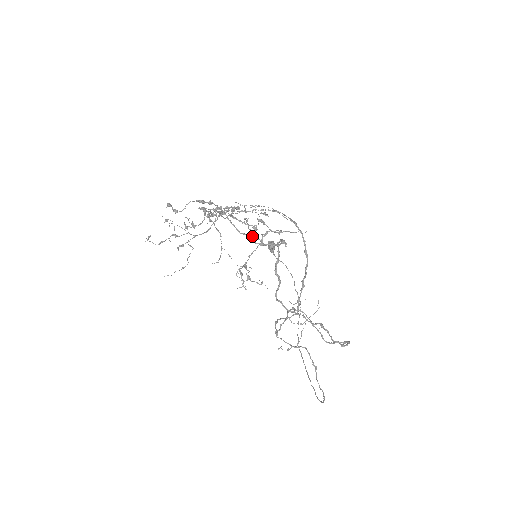
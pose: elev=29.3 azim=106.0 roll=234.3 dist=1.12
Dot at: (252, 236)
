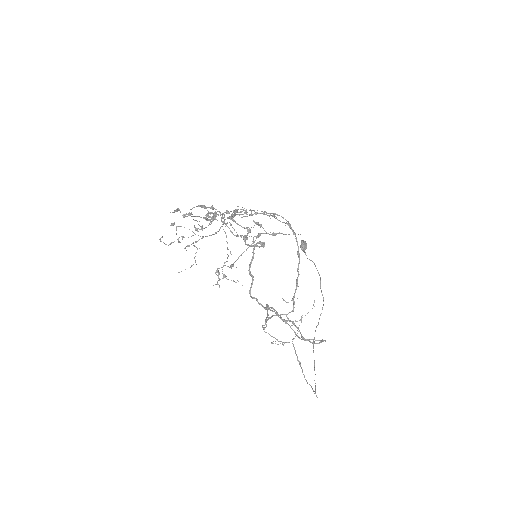
Dot at: (243, 238)
